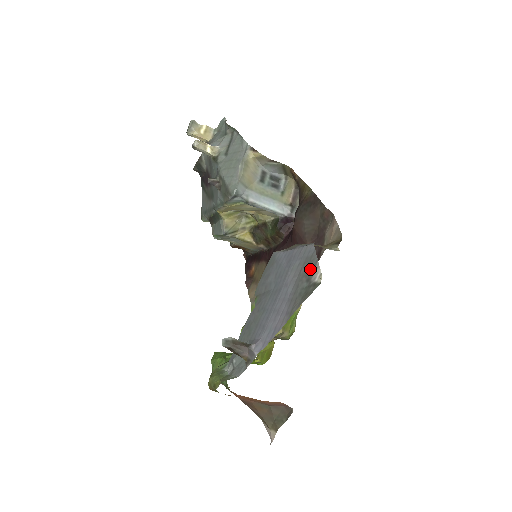
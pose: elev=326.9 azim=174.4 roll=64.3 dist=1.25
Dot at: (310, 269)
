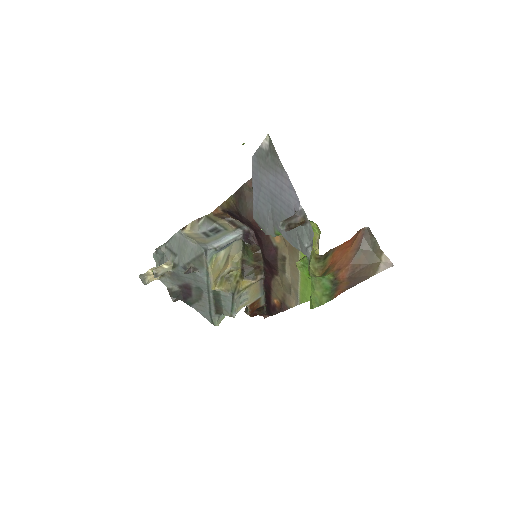
Dot at: (262, 154)
